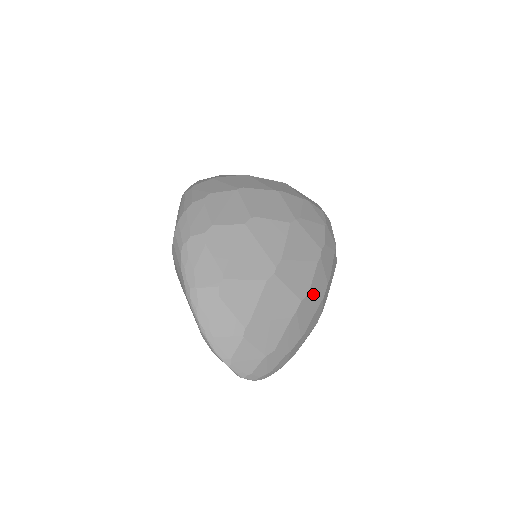
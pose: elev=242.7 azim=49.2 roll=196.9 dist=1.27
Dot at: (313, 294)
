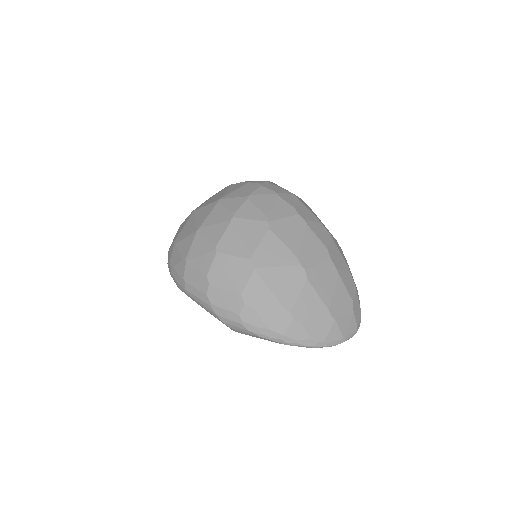
Dot at: (328, 244)
